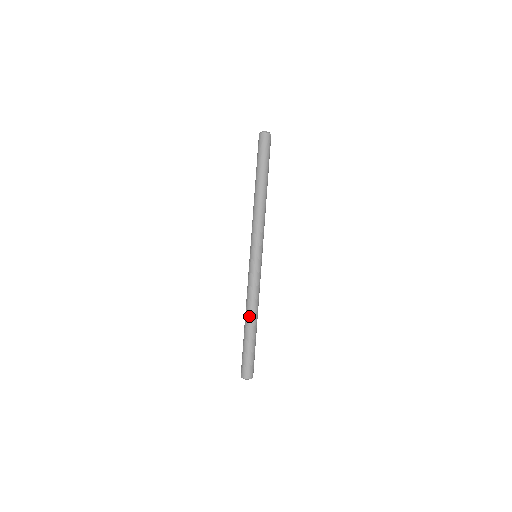
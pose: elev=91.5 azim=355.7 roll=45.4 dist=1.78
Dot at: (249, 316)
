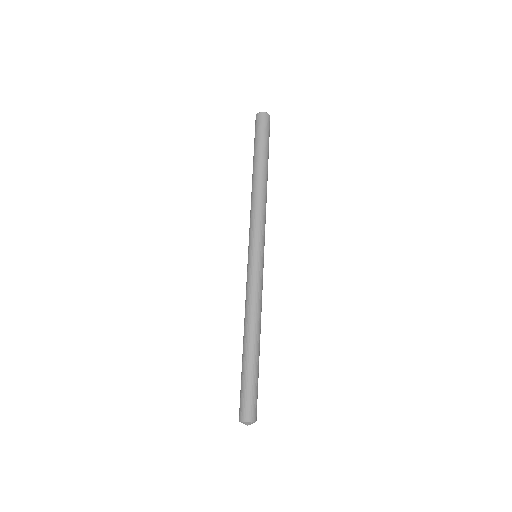
Dot at: (248, 333)
